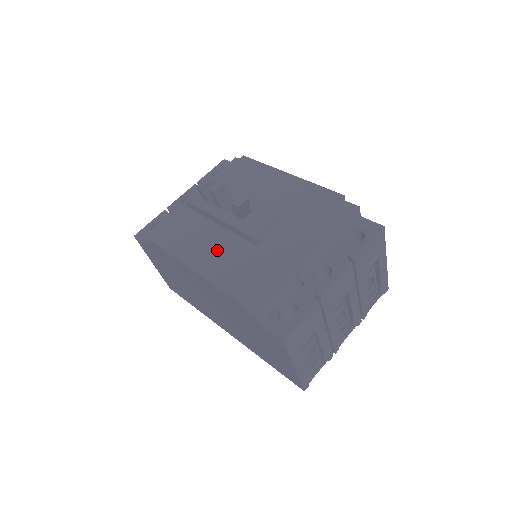
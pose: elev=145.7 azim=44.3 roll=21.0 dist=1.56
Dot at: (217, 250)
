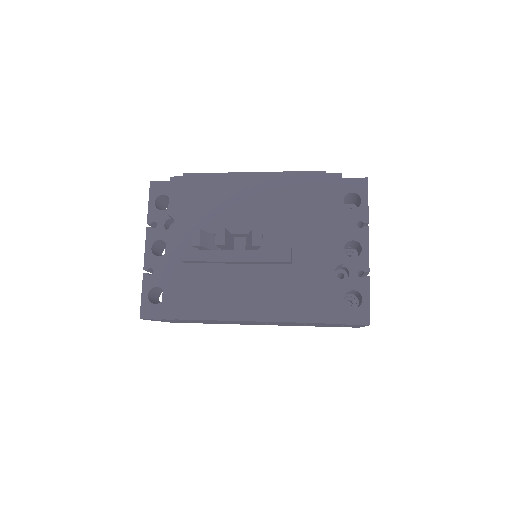
Dot at: (258, 290)
